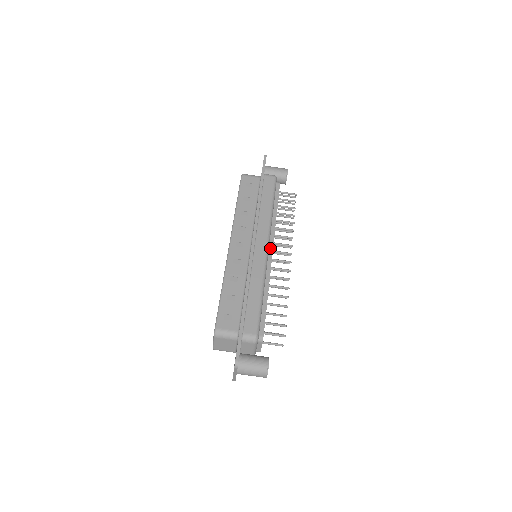
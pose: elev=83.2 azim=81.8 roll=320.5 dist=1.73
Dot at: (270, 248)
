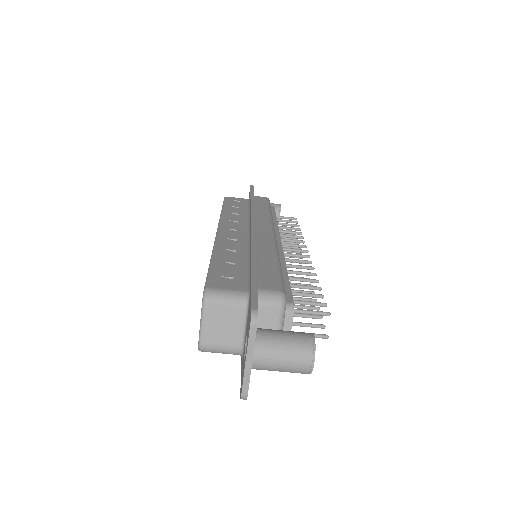
Dot at: (276, 239)
